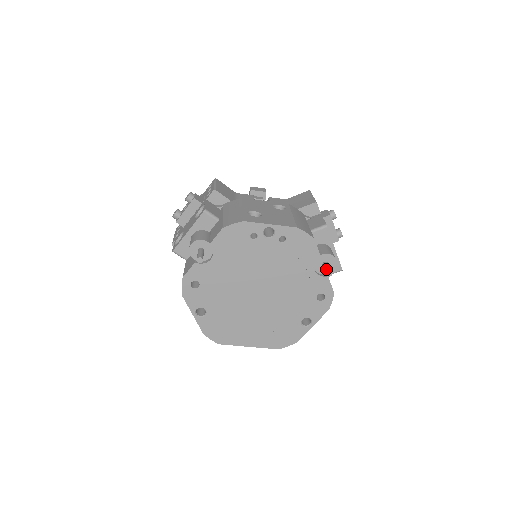
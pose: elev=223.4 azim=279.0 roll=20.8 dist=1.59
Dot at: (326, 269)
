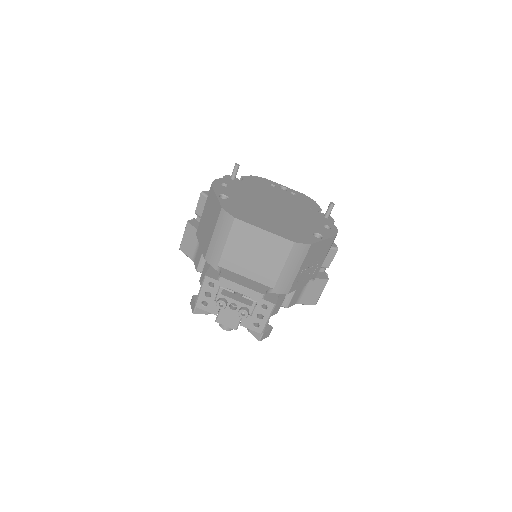
Dot at: (329, 206)
